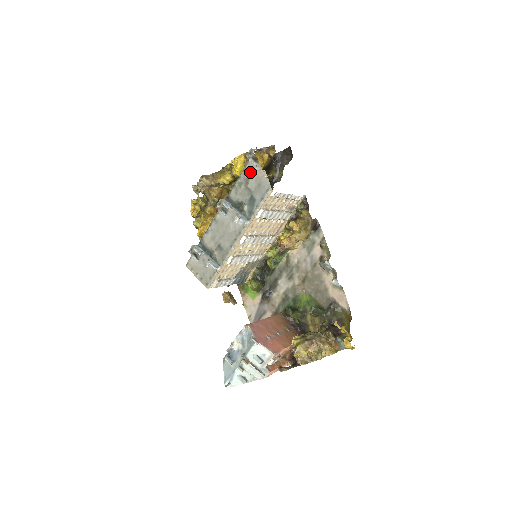
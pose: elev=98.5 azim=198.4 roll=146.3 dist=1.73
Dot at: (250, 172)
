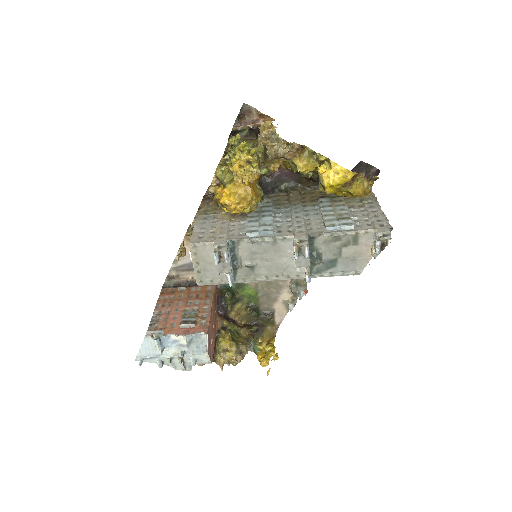
Dot at: (360, 240)
